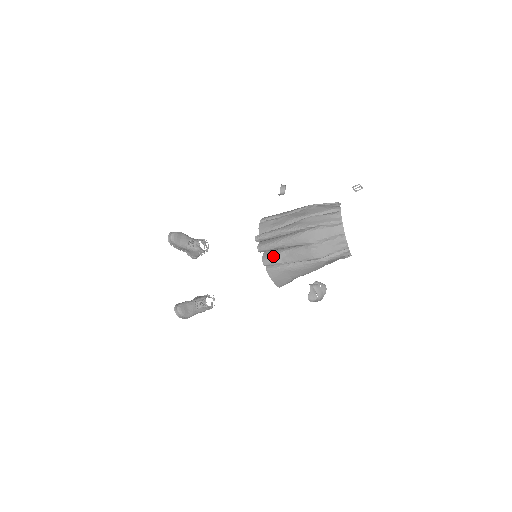
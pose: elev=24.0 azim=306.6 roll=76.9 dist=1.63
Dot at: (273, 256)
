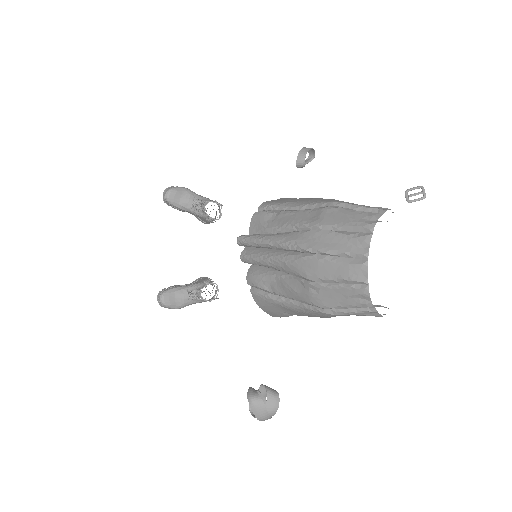
Dot at: (259, 276)
